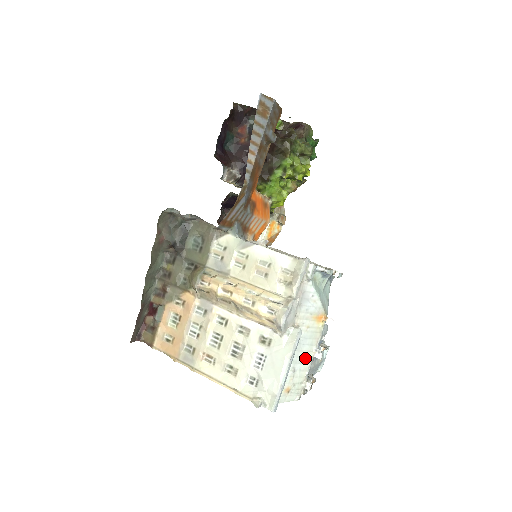
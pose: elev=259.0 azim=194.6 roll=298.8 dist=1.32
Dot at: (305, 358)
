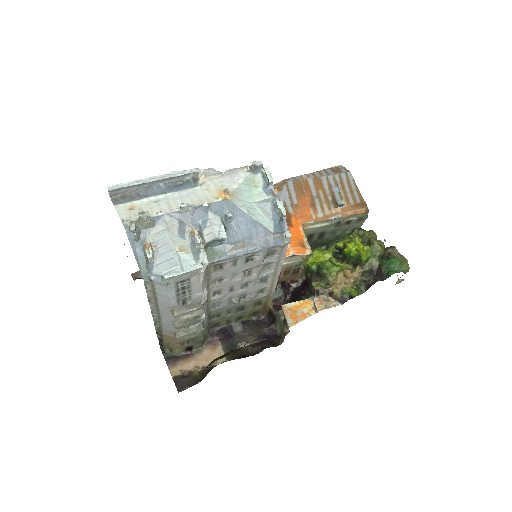
Dot at: (175, 204)
